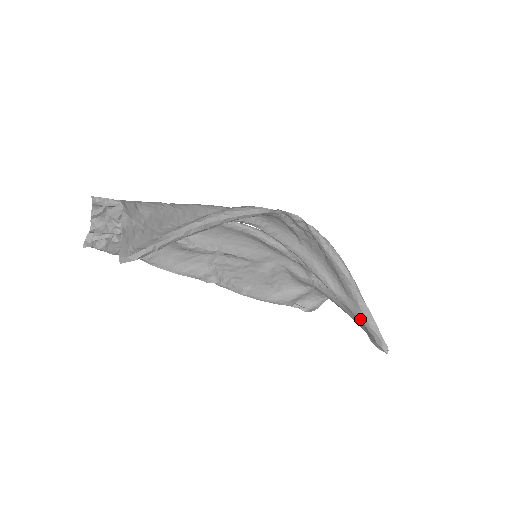
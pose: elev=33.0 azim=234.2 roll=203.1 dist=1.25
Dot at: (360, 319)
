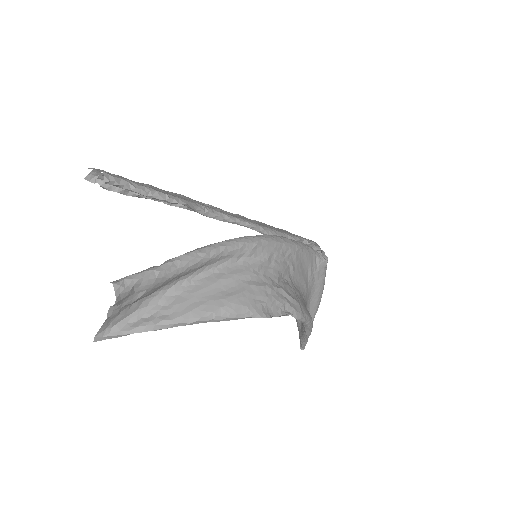
Dot at: (299, 334)
